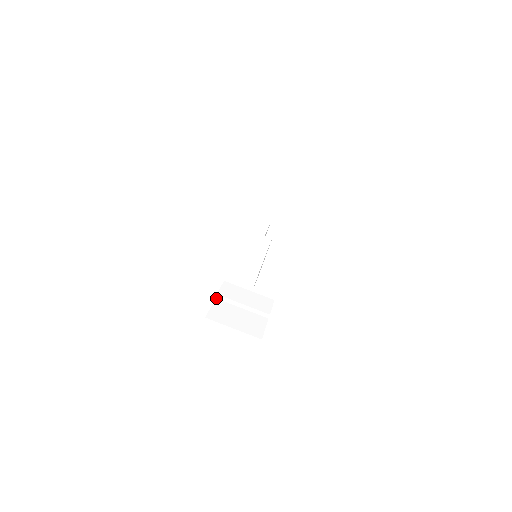
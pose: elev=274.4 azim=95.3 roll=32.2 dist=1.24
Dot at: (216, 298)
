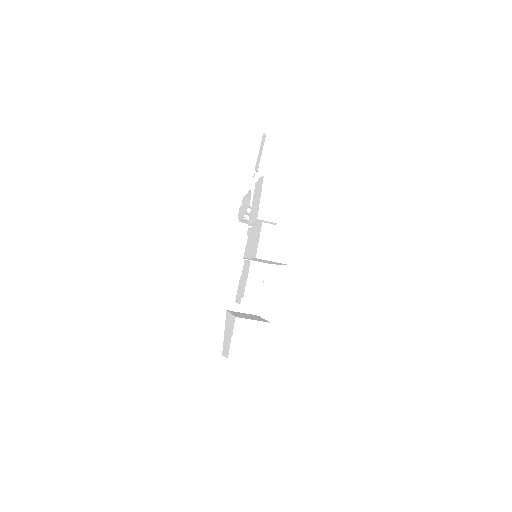
Dot at: (232, 335)
